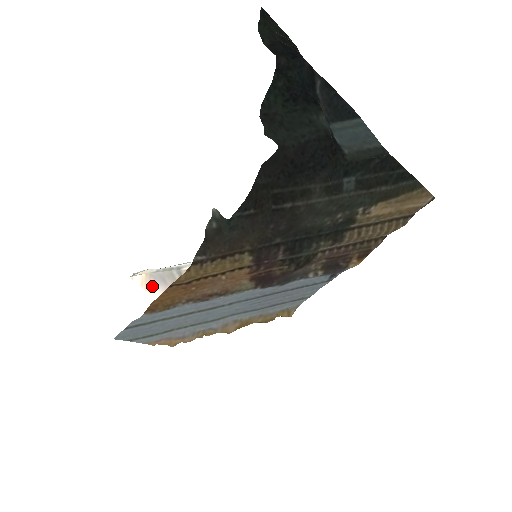
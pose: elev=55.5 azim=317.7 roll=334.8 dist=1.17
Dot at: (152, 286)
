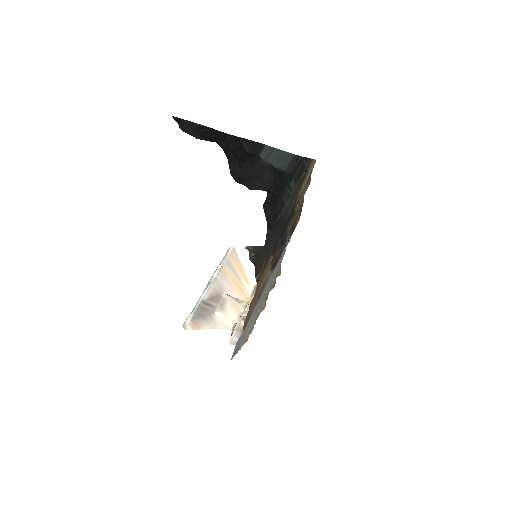
Dot at: (199, 324)
